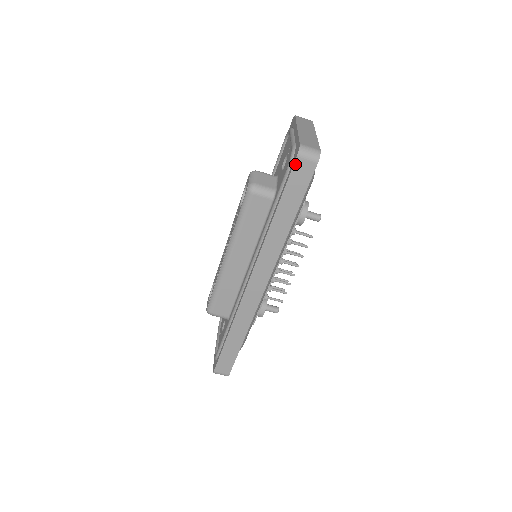
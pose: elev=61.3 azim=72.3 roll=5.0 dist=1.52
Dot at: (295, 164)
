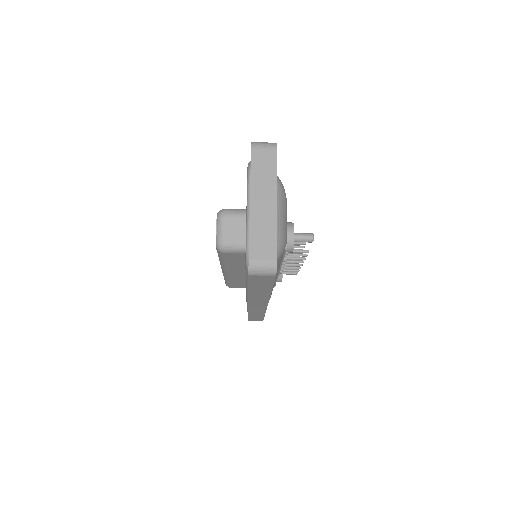
Dot at: (250, 277)
